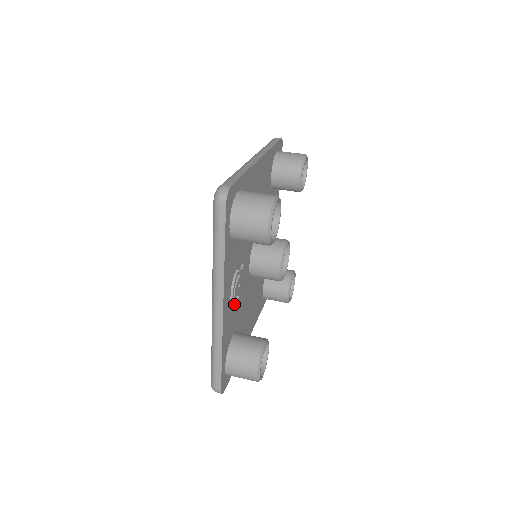
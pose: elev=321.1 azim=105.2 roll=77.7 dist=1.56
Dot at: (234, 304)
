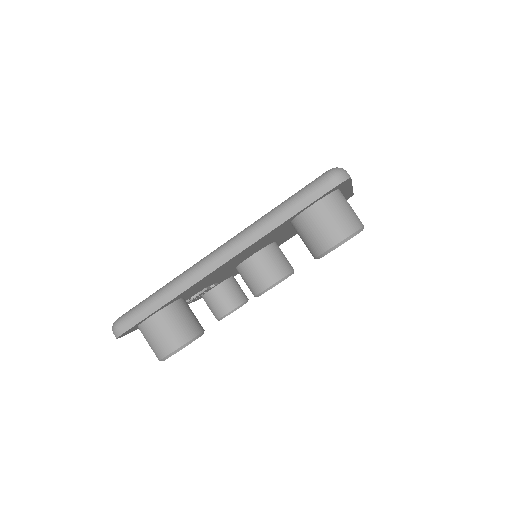
Dot at: occluded
